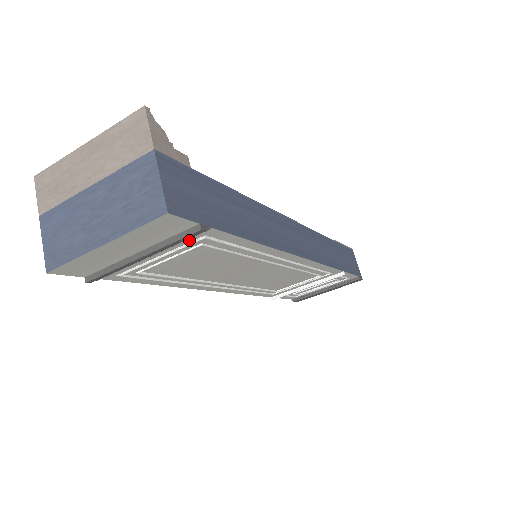
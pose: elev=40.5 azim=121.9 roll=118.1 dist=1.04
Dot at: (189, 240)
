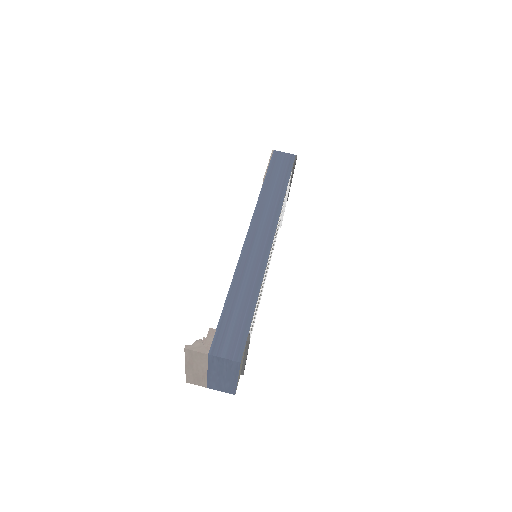
Dot at: occluded
